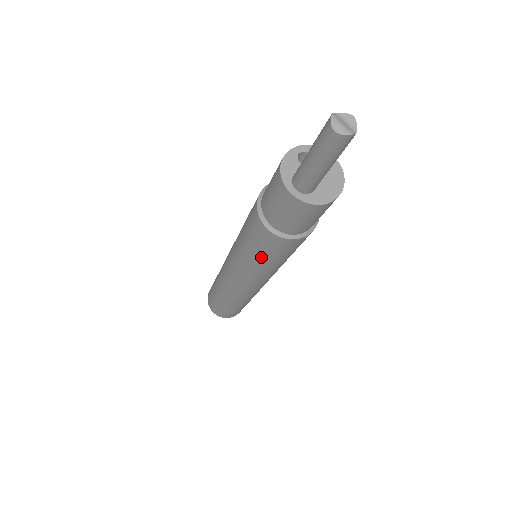
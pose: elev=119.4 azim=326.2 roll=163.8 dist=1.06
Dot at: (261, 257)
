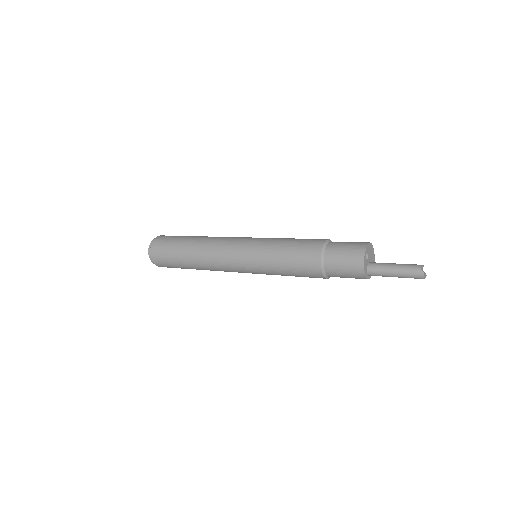
Dot at: occluded
